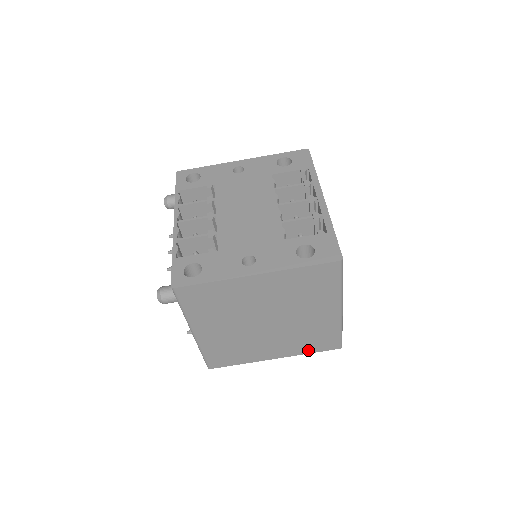
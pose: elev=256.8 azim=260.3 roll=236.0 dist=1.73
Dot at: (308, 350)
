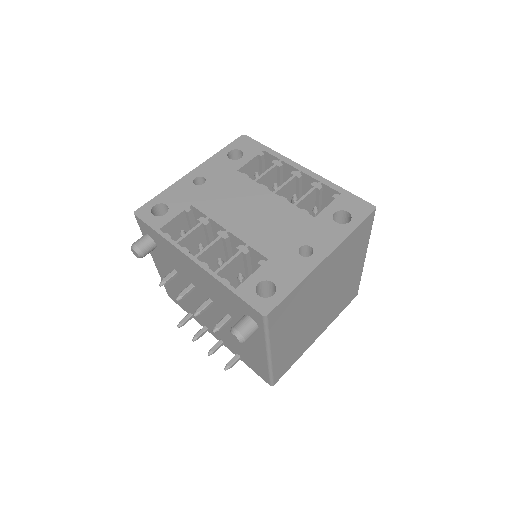
Dot at: (339, 312)
